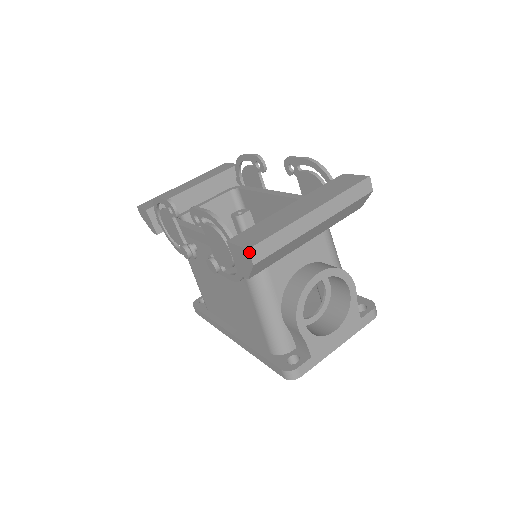
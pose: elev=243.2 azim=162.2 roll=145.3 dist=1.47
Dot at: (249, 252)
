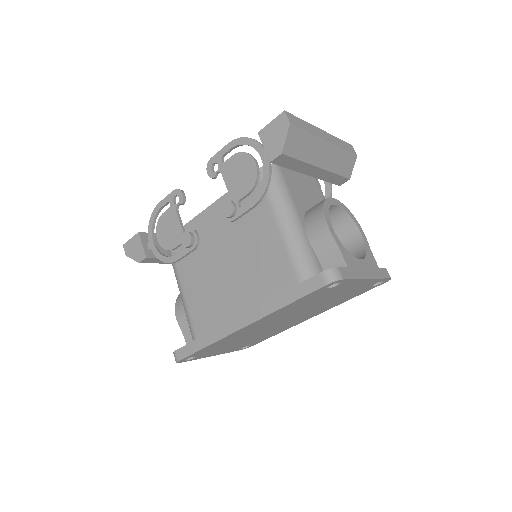
Dot at: (286, 113)
